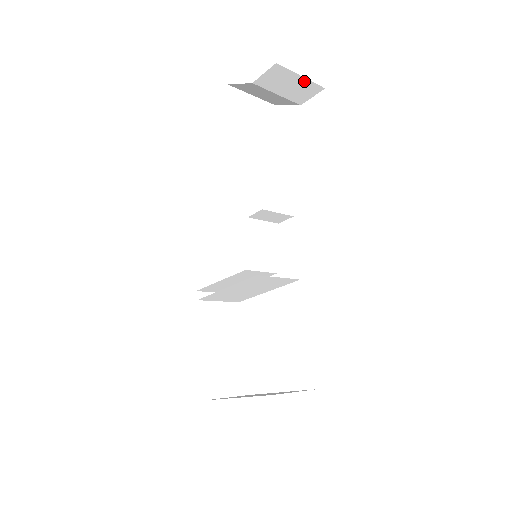
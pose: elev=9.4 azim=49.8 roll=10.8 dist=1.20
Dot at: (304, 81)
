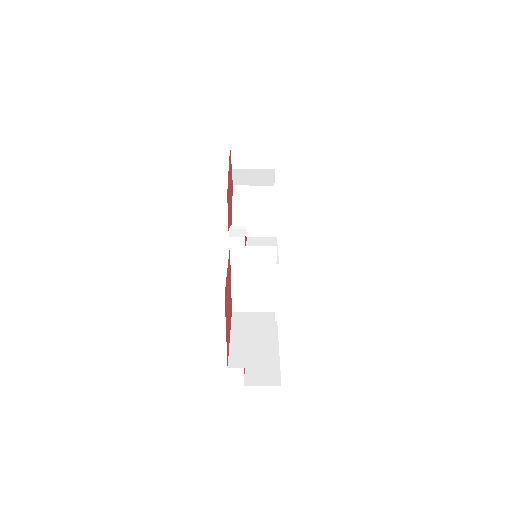
Dot at: (259, 149)
